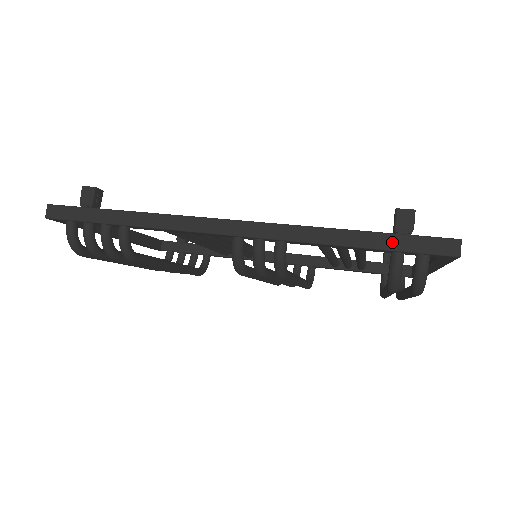
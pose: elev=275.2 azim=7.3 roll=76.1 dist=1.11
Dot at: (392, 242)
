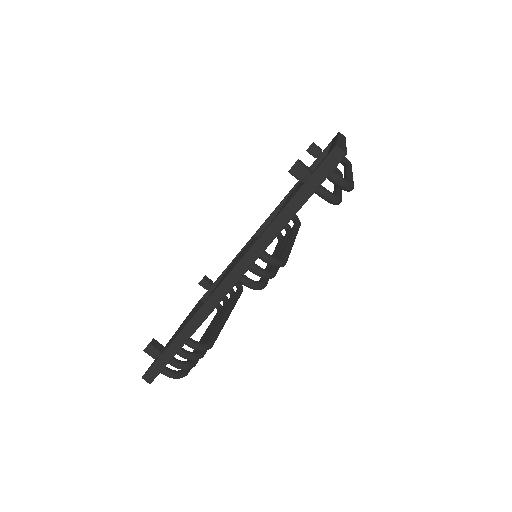
Dot at: (308, 189)
